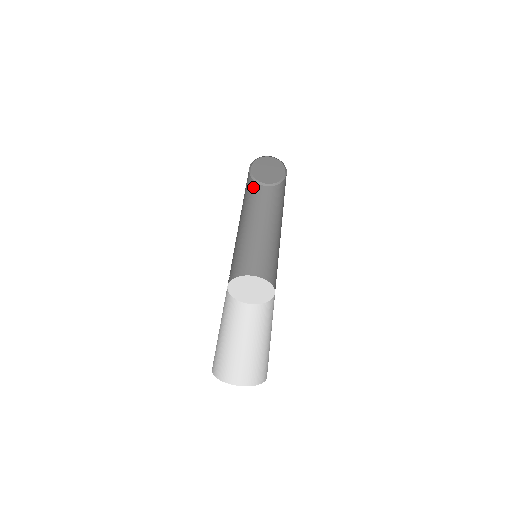
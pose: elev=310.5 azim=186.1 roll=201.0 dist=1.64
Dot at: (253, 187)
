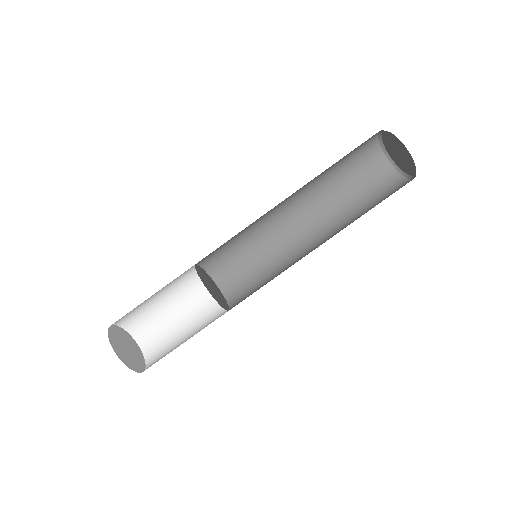
Dot at: occluded
